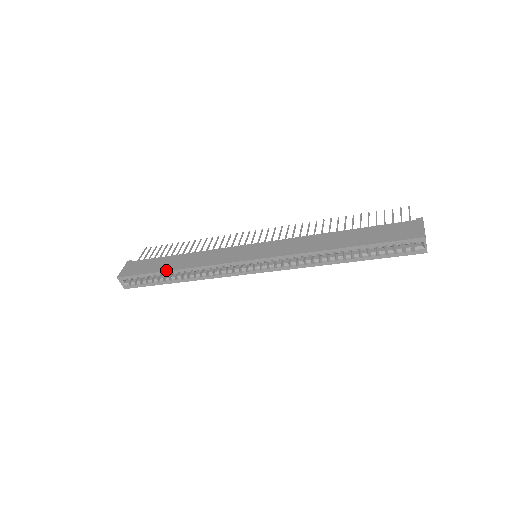
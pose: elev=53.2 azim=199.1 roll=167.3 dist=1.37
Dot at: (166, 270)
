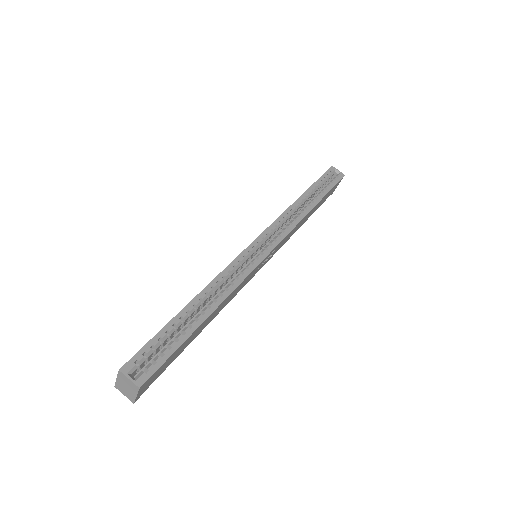
Dot at: (183, 308)
